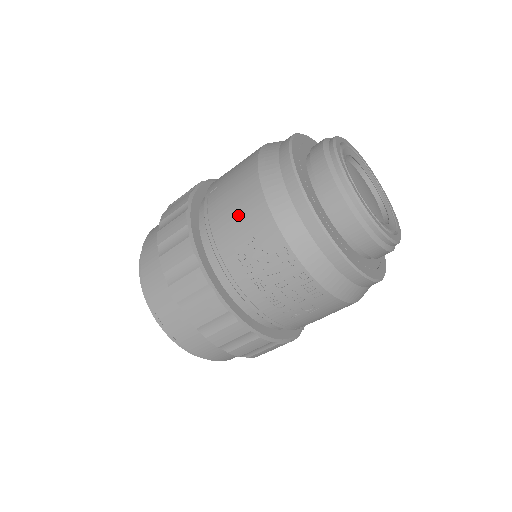
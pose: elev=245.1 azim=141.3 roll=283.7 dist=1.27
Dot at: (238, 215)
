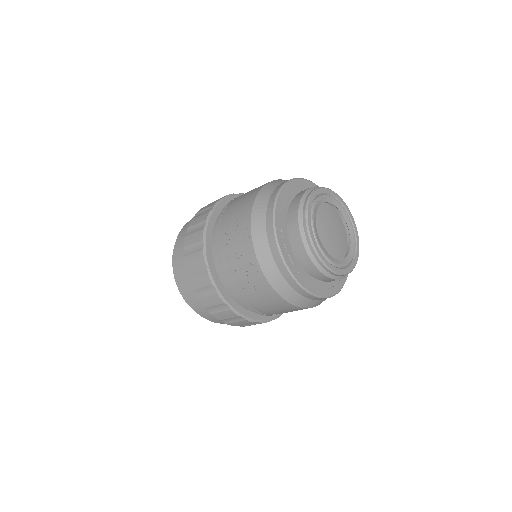
Dot at: (239, 205)
